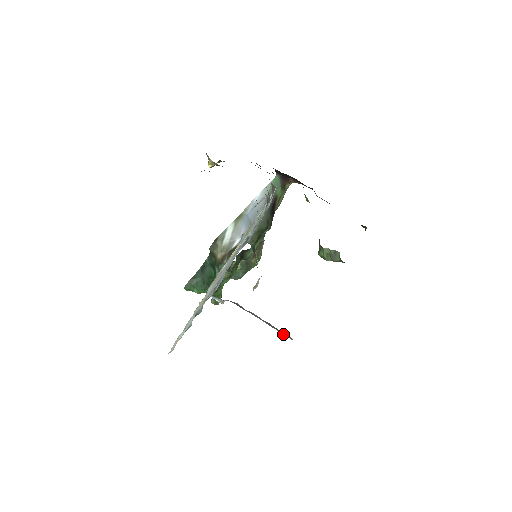
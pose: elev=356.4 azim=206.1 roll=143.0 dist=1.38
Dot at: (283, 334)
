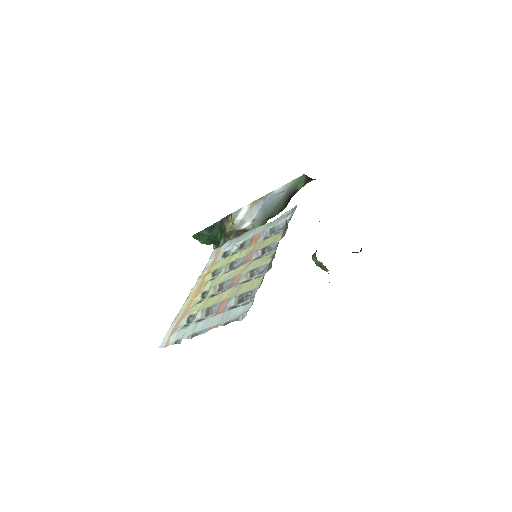
Dot at: occluded
